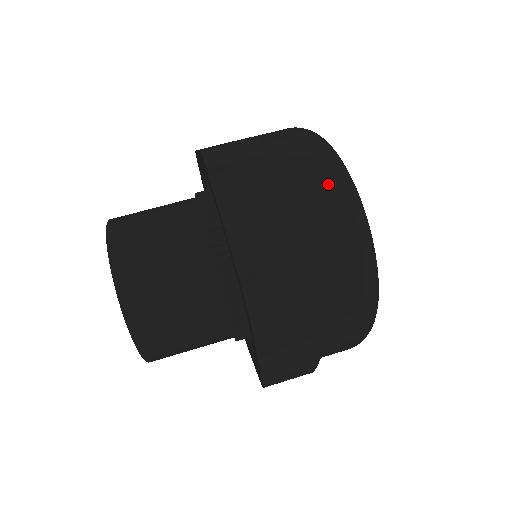
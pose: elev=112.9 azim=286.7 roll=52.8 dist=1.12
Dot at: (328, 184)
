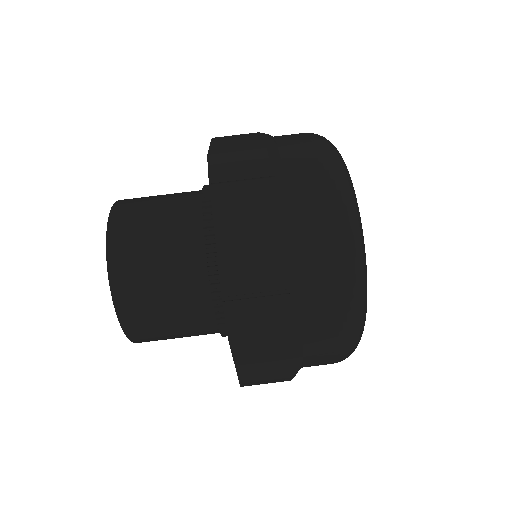
Dot at: (338, 347)
